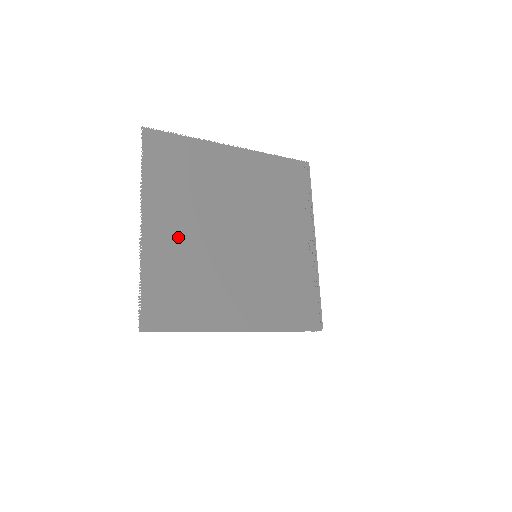
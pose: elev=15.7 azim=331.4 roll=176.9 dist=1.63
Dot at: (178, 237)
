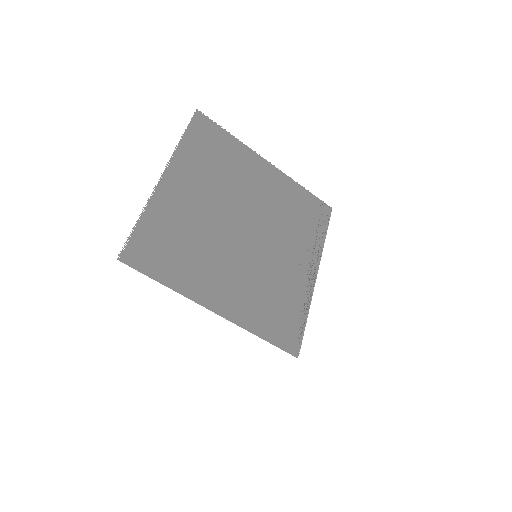
Dot at: (190, 203)
